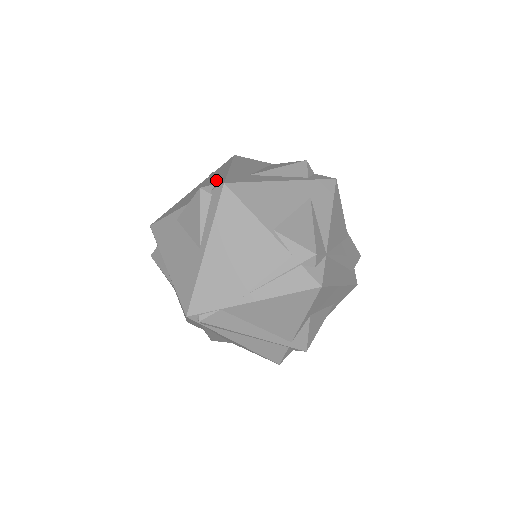
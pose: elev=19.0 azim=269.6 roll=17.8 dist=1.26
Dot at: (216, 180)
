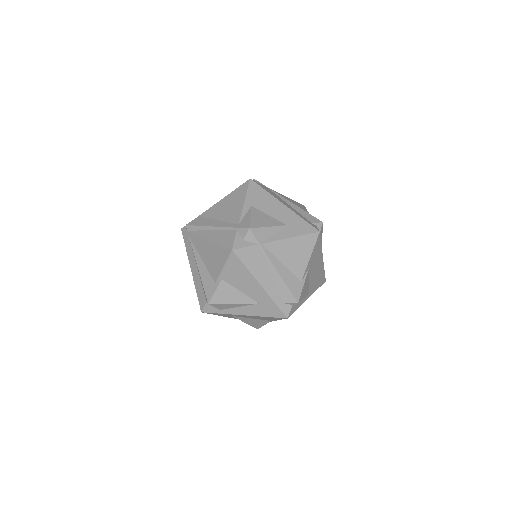
Dot at: occluded
